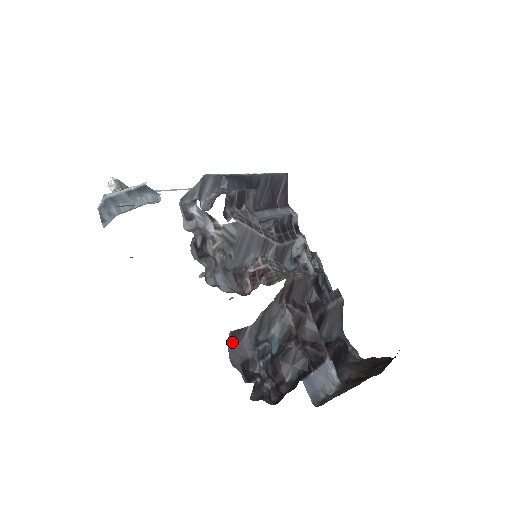
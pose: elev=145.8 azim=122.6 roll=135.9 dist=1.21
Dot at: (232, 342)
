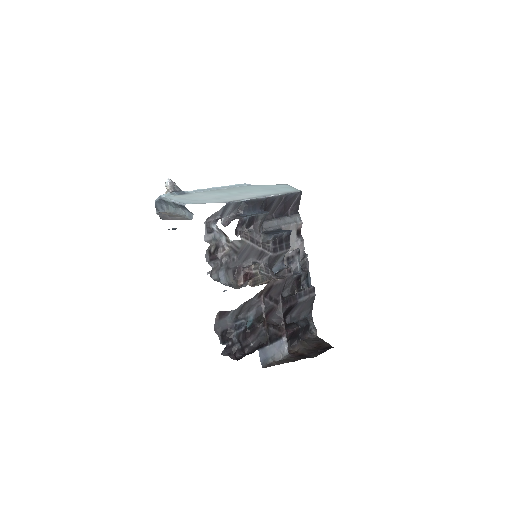
Dot at: (219, 318)
